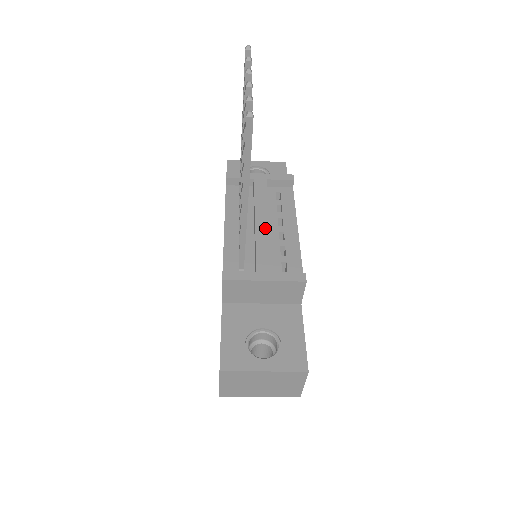
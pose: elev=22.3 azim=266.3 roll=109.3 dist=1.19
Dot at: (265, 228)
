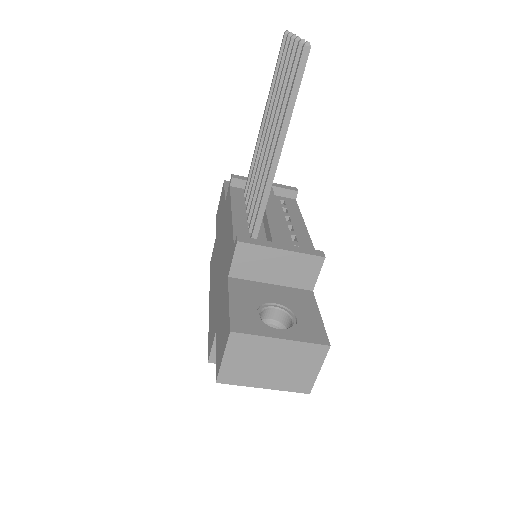
Dot at: (276, 215)
